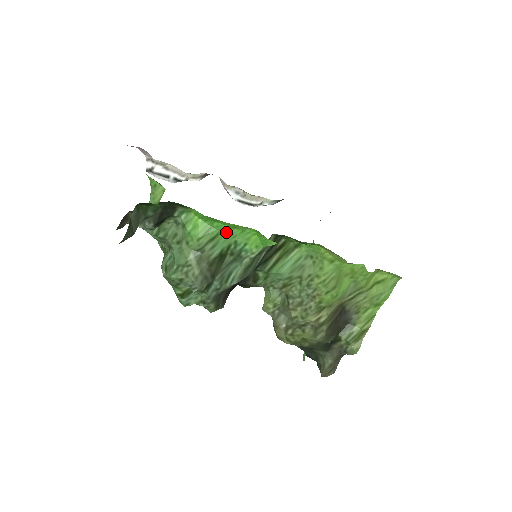
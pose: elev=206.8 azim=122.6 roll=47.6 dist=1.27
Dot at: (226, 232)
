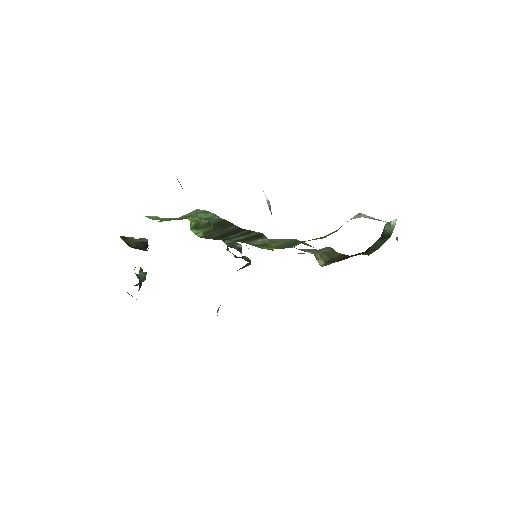
Dot at: occluded
